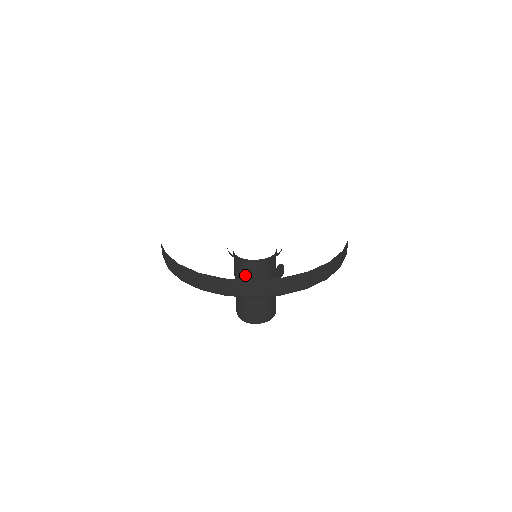
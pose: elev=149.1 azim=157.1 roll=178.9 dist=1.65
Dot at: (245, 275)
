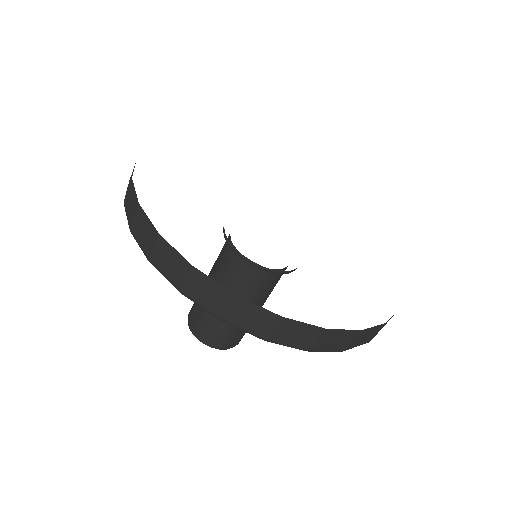
Dot at: (234, 279)
